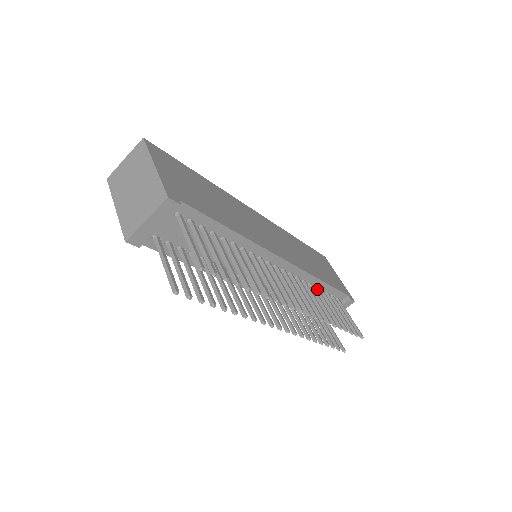
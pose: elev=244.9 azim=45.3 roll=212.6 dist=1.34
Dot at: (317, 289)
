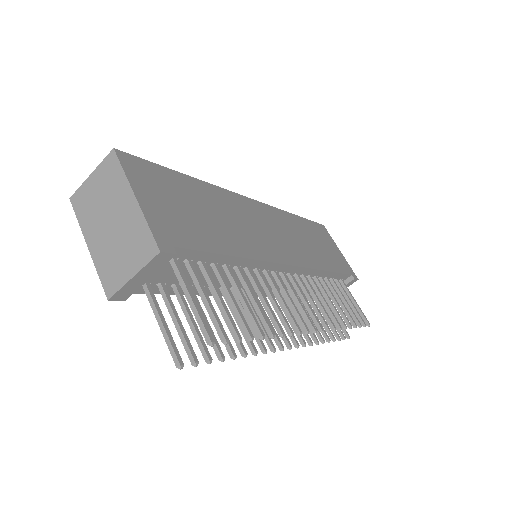
Dot at: (322, 280)
